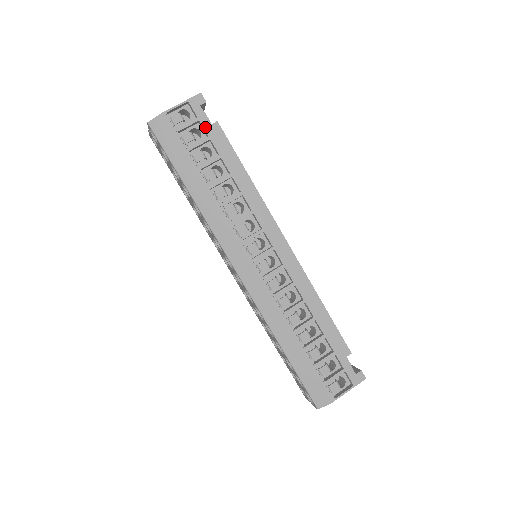
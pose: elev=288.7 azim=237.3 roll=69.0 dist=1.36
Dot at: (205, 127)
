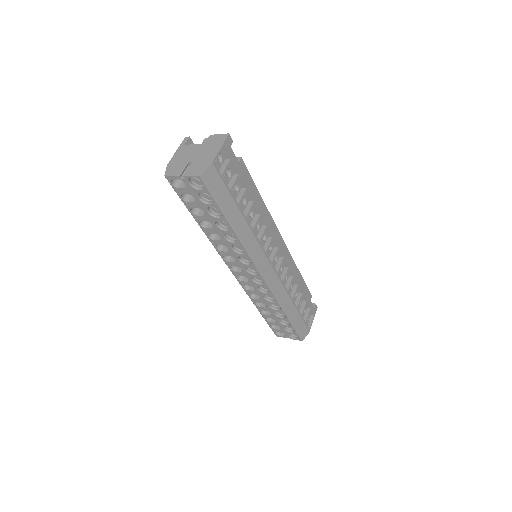
Dot at: (236, 166)
